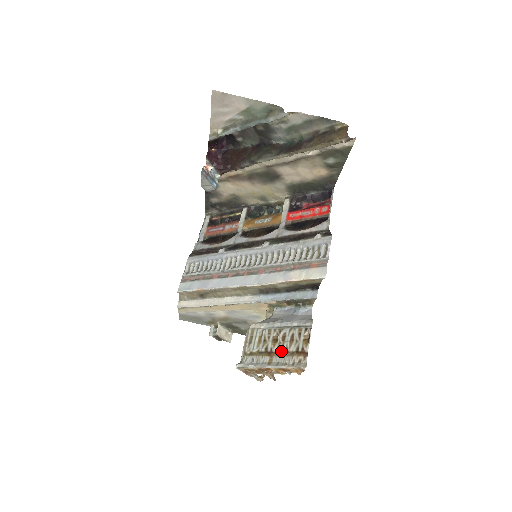
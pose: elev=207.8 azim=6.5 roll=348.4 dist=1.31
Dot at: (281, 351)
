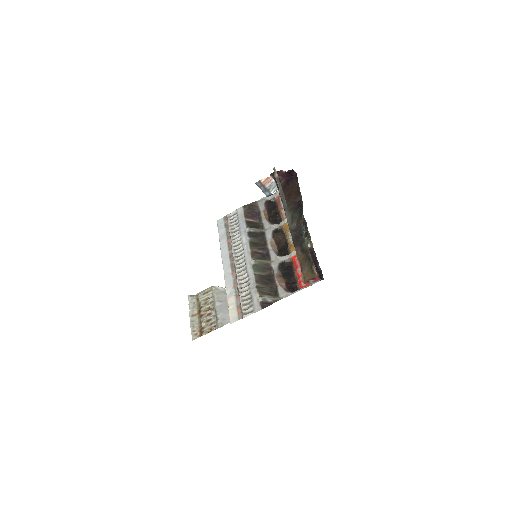
Dot at: (201, 318)
